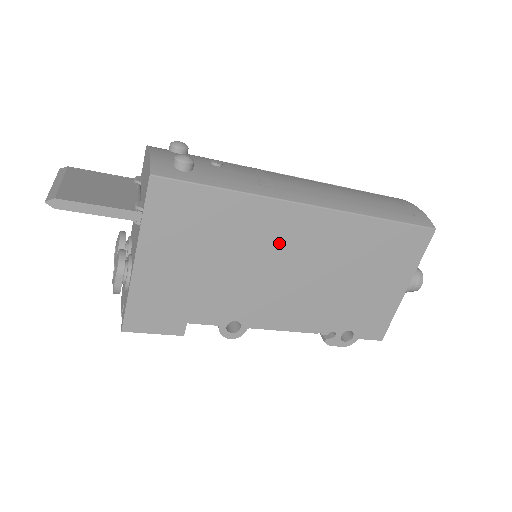
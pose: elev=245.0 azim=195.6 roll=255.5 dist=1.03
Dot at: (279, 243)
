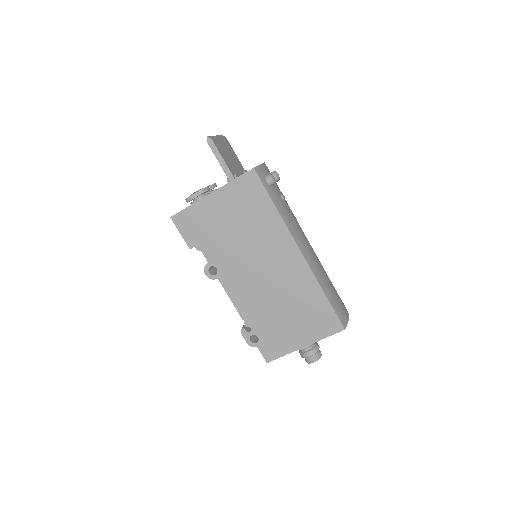
Dot at: (271, 254)
